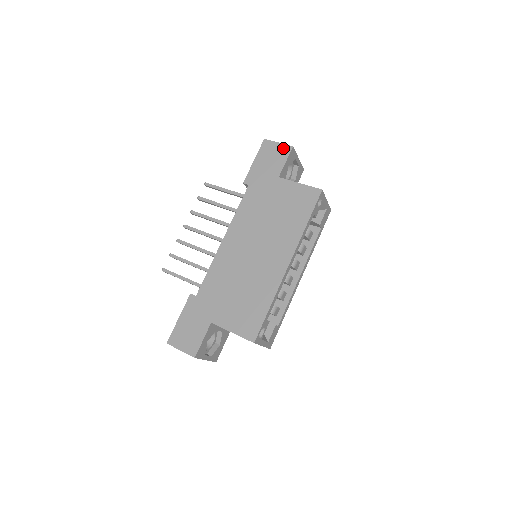
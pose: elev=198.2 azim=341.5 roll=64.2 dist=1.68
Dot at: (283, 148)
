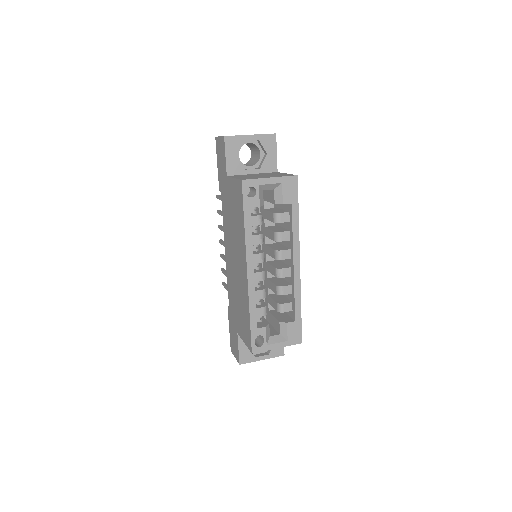
Dot at: (222, 142)
